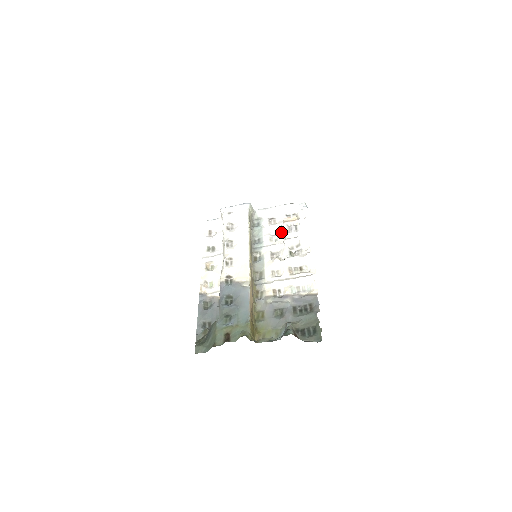
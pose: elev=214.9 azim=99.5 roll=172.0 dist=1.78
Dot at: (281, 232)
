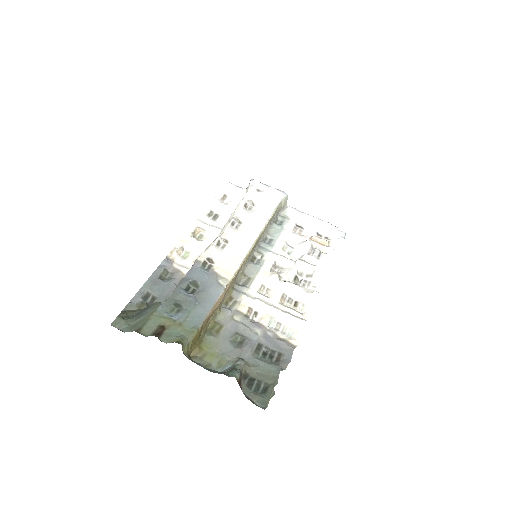
Dot at: (300, 248)
